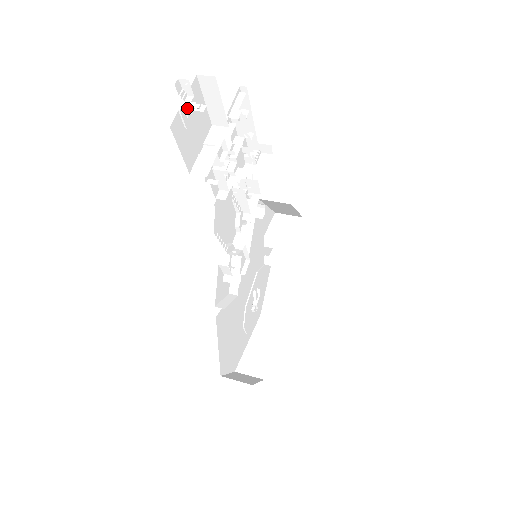
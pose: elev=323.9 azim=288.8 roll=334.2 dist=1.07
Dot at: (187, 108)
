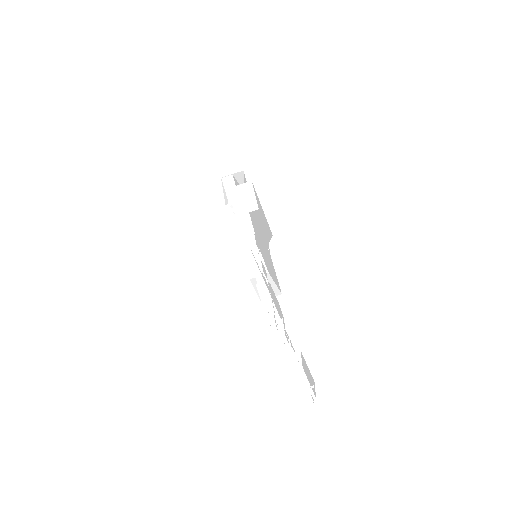
Dot at: occluded
